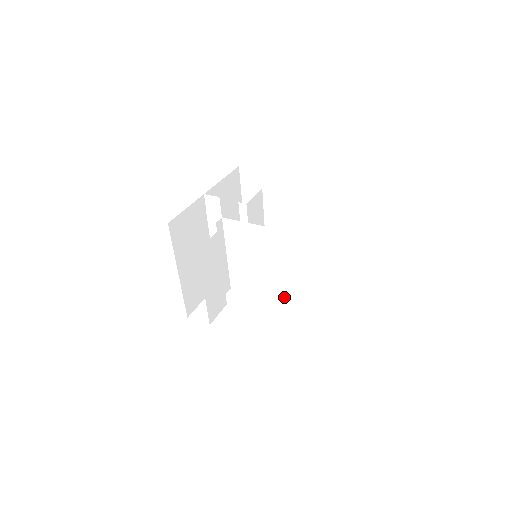
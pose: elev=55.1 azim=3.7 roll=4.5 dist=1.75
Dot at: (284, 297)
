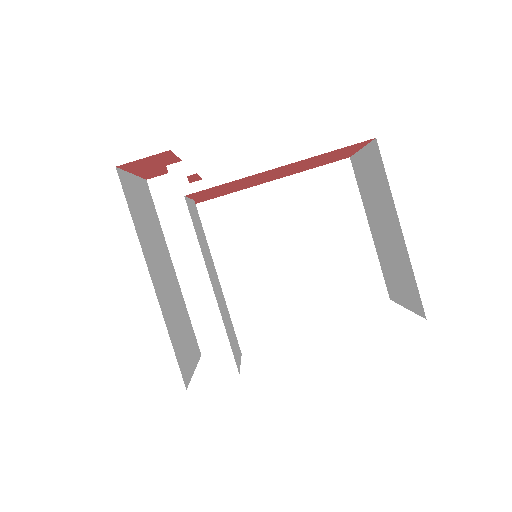
Dot at: (325, 304)
